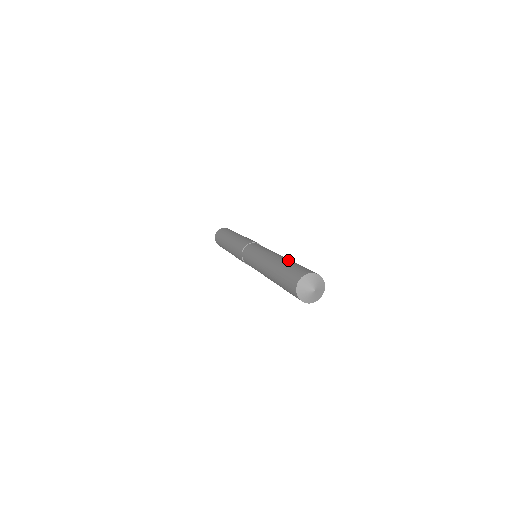
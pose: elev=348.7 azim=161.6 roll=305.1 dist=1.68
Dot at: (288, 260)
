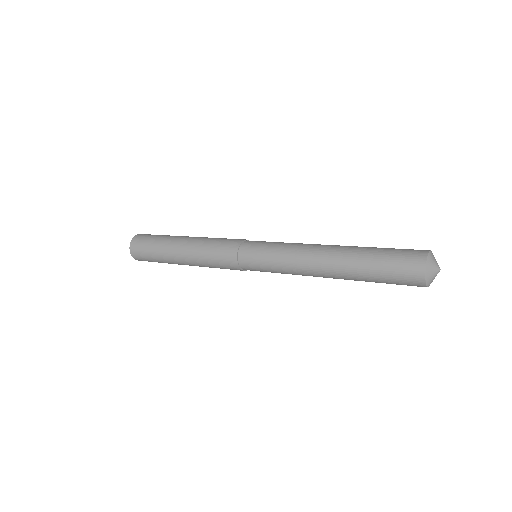
Dot at: occluded
